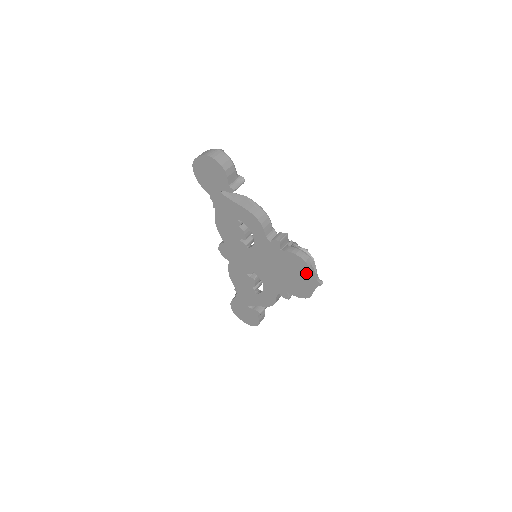
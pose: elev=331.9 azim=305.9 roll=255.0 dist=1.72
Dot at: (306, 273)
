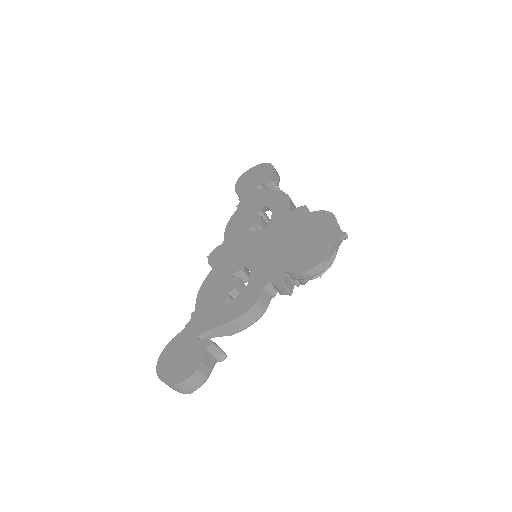
Dot at: (328, 227)
